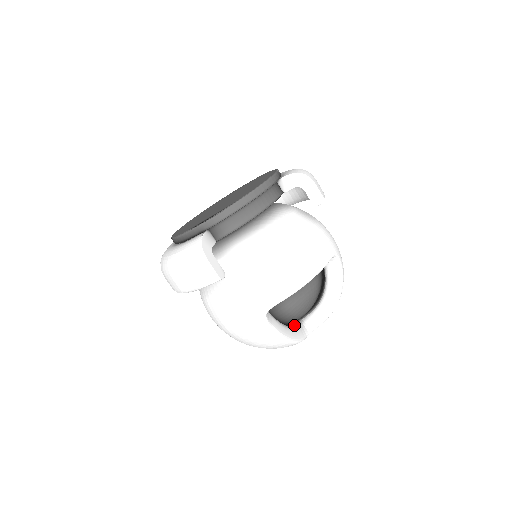
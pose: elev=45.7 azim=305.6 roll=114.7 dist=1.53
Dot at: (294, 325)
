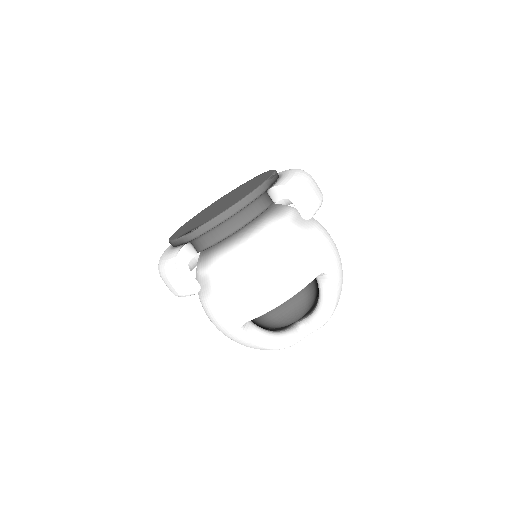
Dot at: (287, 329)
